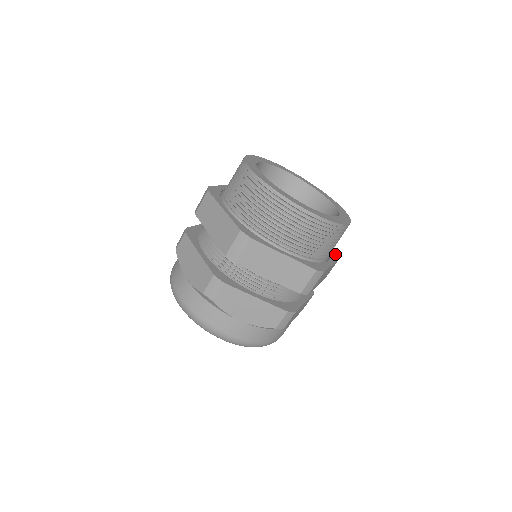
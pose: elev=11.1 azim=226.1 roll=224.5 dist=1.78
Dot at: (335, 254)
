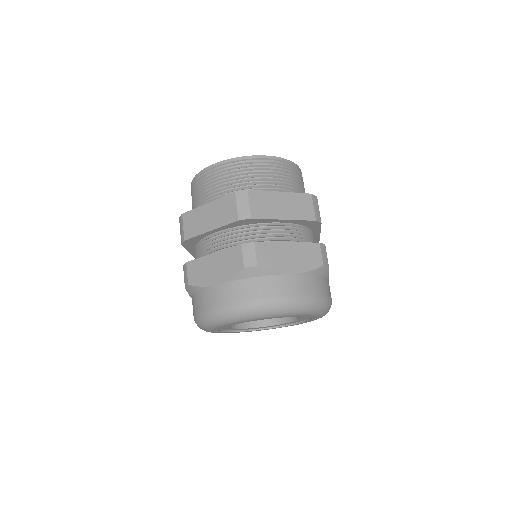
Dot at: occluded
